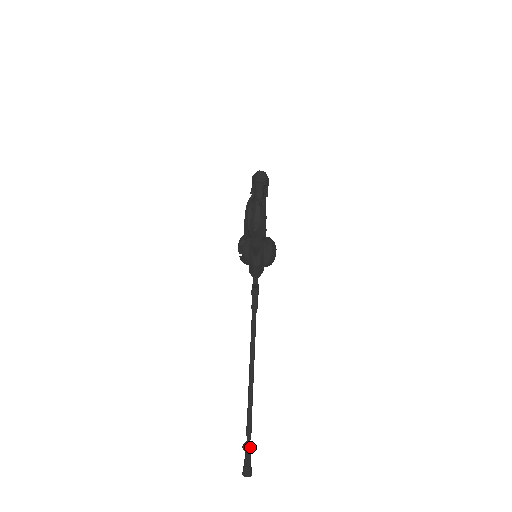
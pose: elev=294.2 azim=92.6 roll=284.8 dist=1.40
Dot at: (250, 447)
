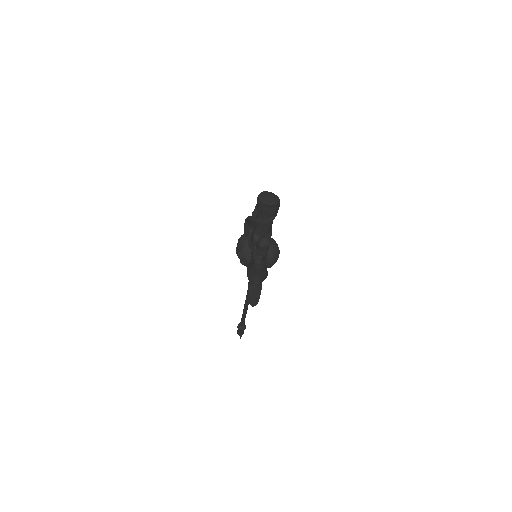
Dot at: occluded
